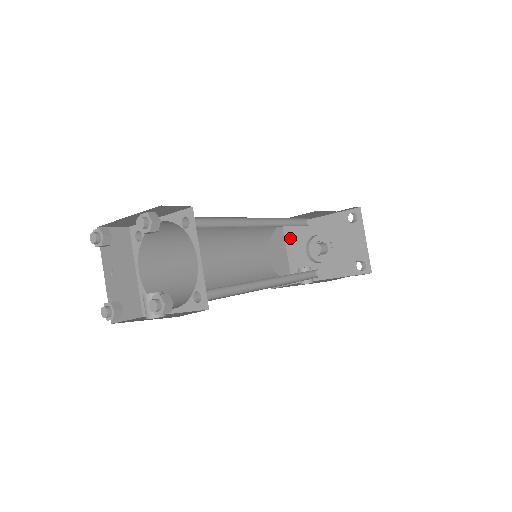
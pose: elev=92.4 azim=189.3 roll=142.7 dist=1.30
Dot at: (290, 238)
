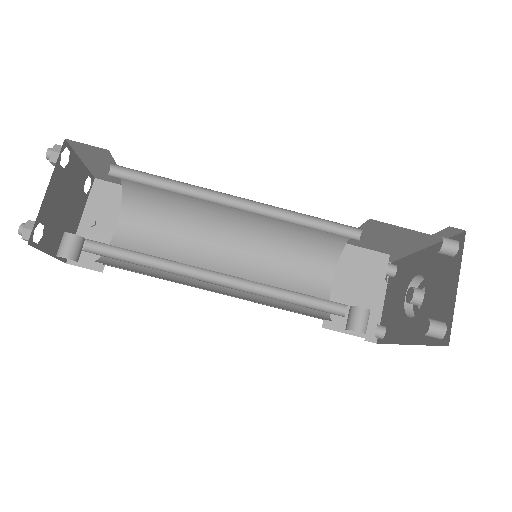
Dot at: (399, 277)
